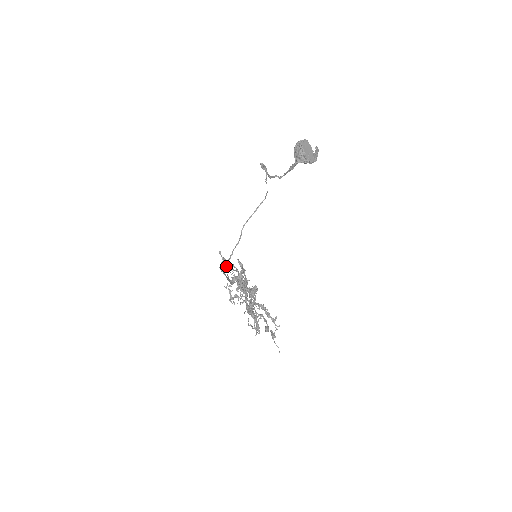
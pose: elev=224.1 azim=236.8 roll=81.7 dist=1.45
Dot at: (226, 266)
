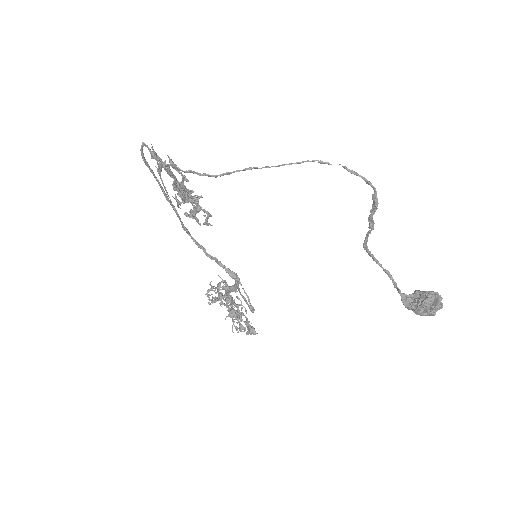
Dot at: (232, 309)
